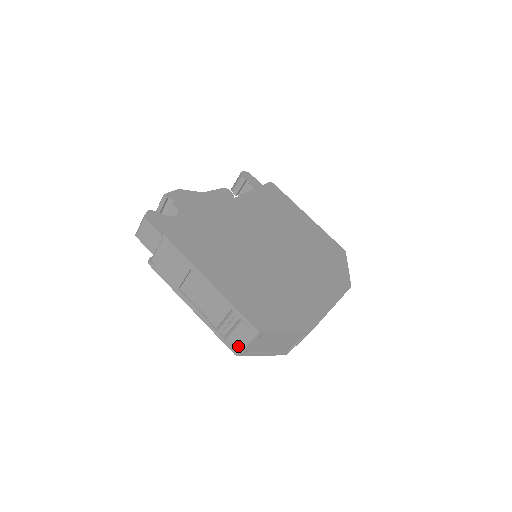
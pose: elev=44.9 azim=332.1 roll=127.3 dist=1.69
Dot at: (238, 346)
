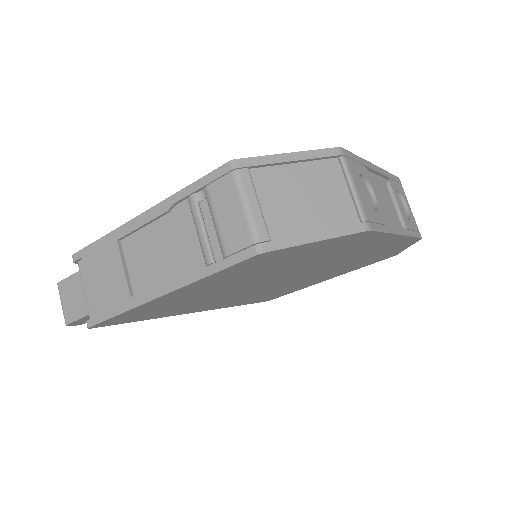
Dot at: (243, 232)
